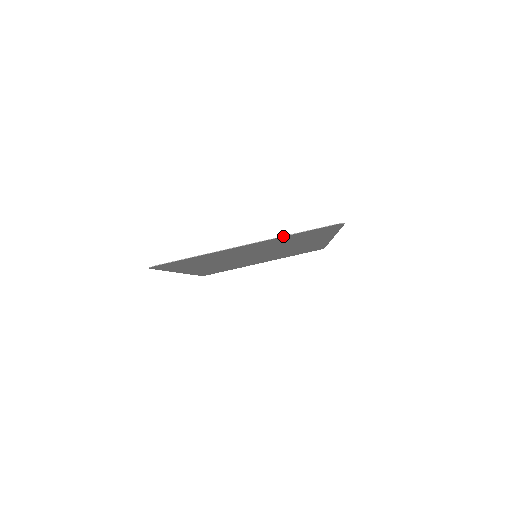
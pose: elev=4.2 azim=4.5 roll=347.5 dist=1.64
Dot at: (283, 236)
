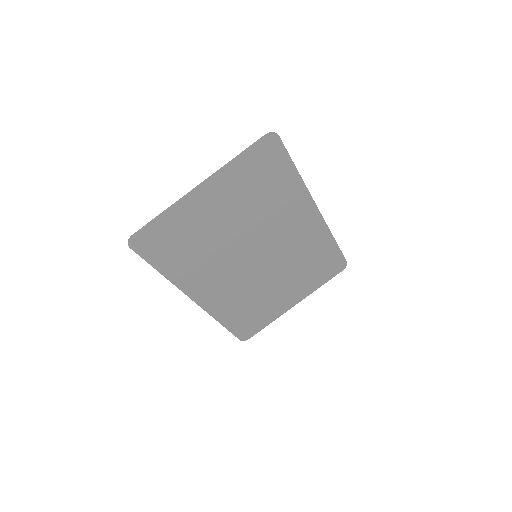
Dot at: (227, 163)
